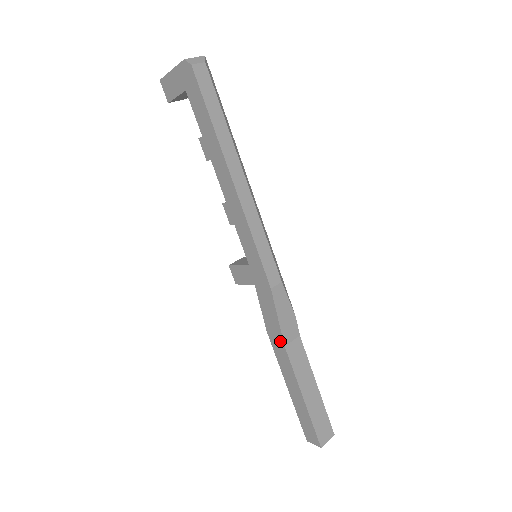
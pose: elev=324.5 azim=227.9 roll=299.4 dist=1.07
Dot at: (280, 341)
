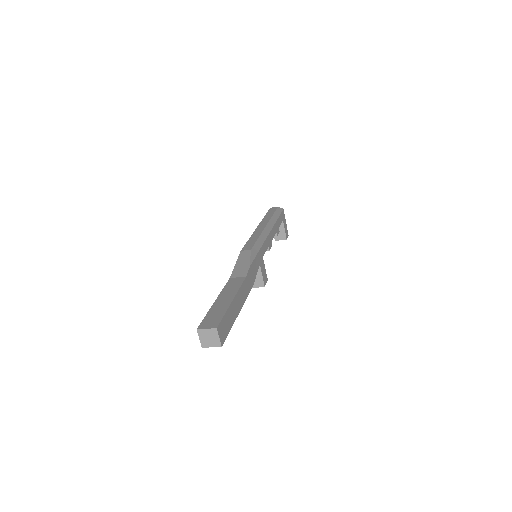
Dot at: occluded
